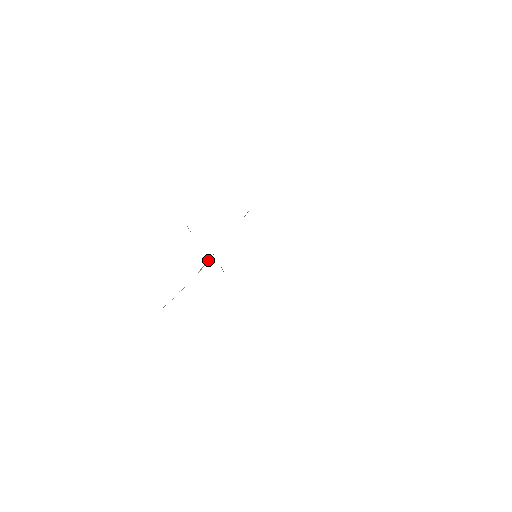
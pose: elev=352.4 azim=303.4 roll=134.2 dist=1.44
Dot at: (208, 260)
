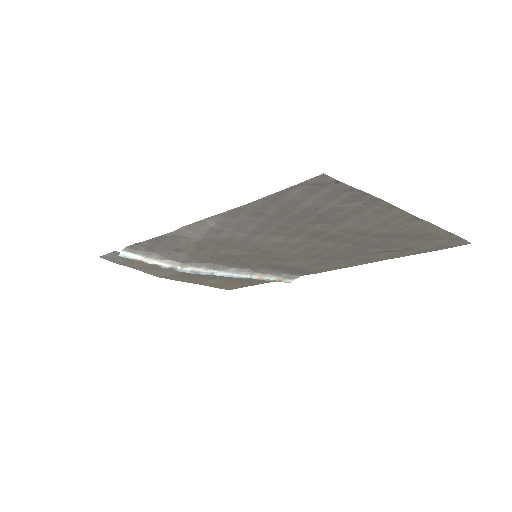
Dot at: (204, 270)
